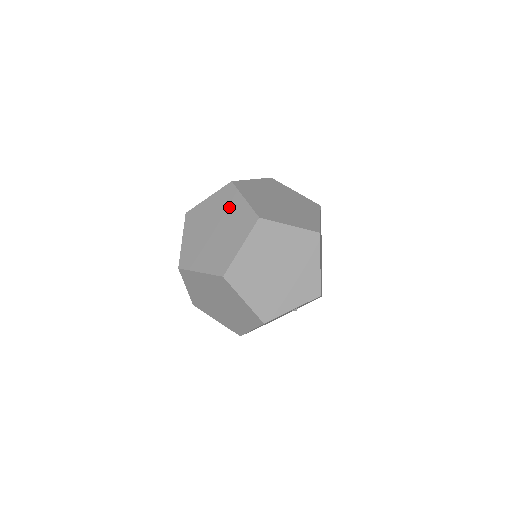
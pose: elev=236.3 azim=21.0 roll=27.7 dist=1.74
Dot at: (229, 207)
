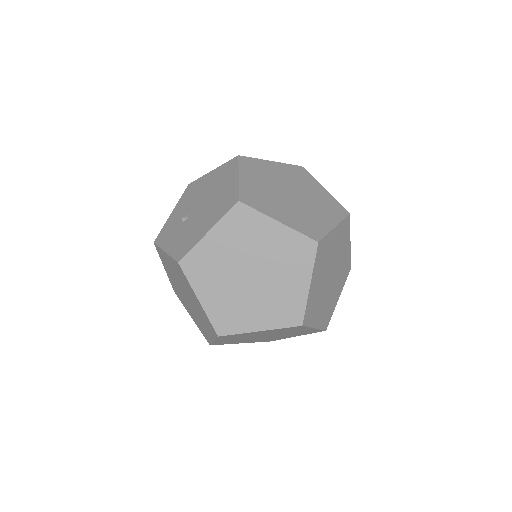
Dot at: (258, 239)
